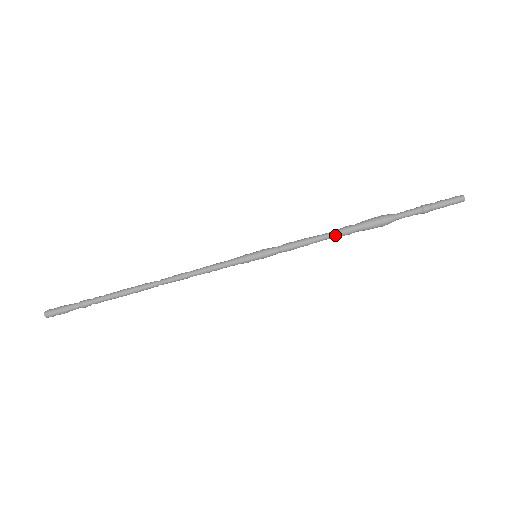
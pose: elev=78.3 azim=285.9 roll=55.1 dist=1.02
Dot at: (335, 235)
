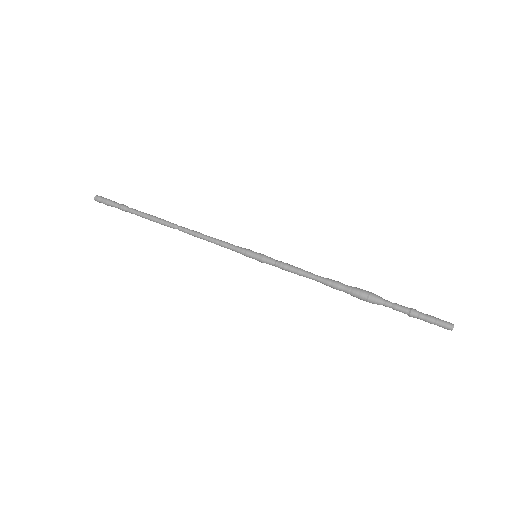
Dot at: (325, 279)
